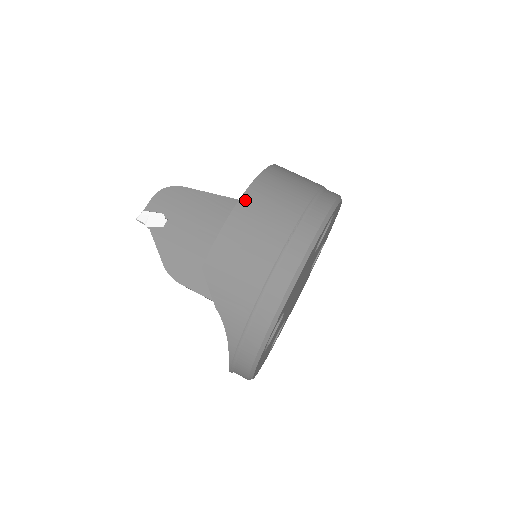
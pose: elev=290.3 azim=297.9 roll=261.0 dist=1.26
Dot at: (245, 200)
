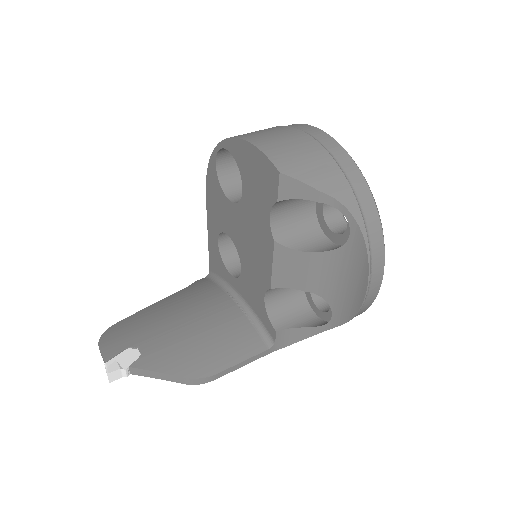
Dot at: (242, 136)
